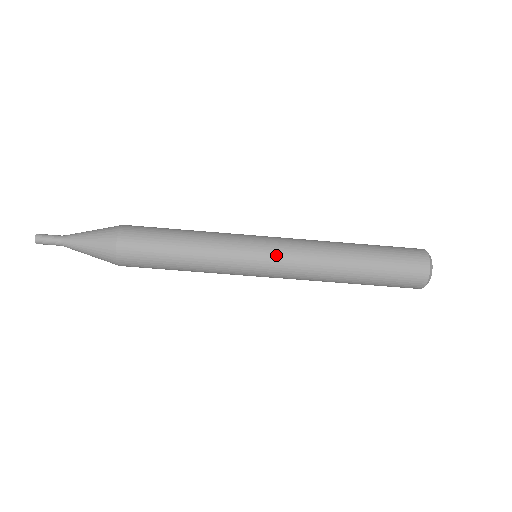
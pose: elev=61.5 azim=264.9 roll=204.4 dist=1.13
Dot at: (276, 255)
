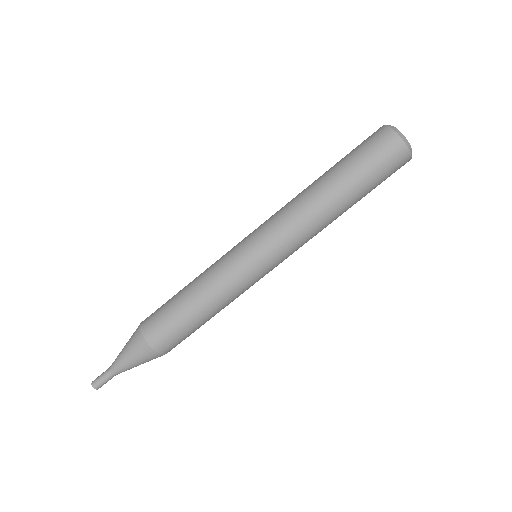
Dot at: (276, 253)
